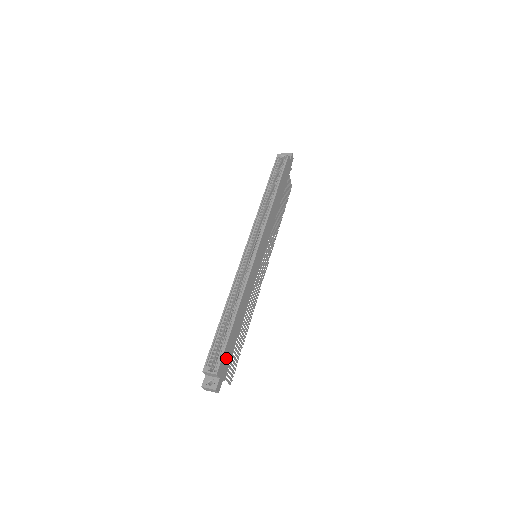
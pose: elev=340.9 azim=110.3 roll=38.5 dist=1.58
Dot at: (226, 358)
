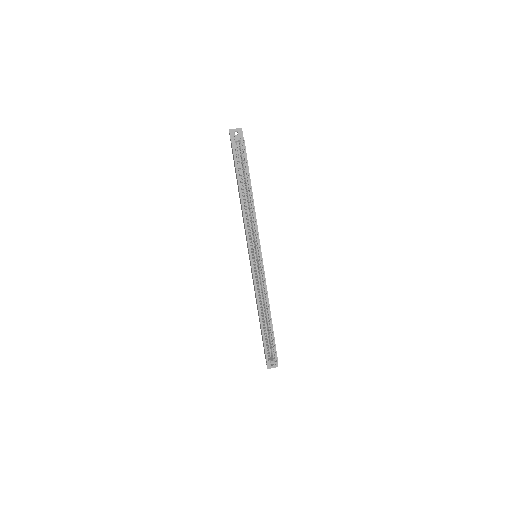
Dot at: occluded
